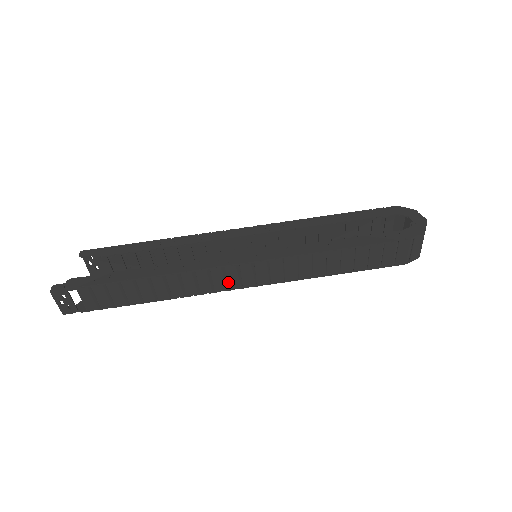
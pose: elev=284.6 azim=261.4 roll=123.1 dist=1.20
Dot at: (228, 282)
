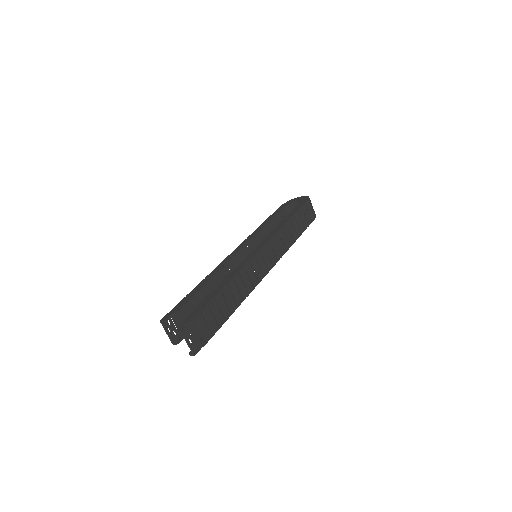
Dot at: (262, 269)
